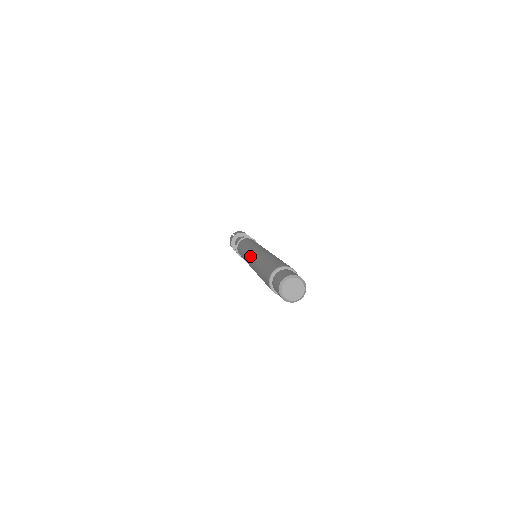
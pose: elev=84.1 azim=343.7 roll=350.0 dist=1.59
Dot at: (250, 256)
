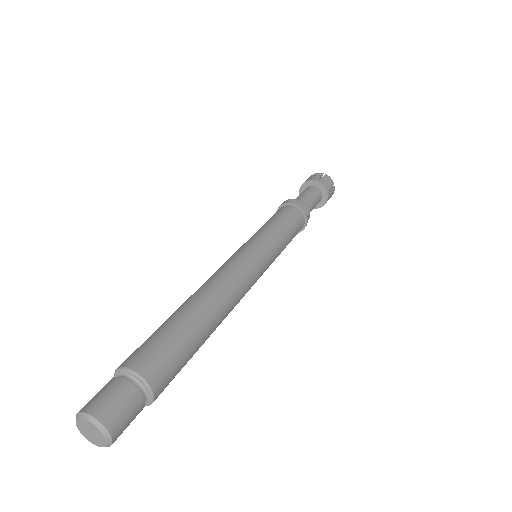
Dot at: occluded
